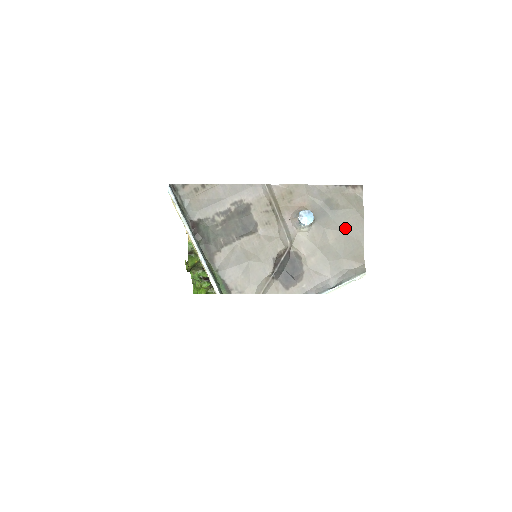
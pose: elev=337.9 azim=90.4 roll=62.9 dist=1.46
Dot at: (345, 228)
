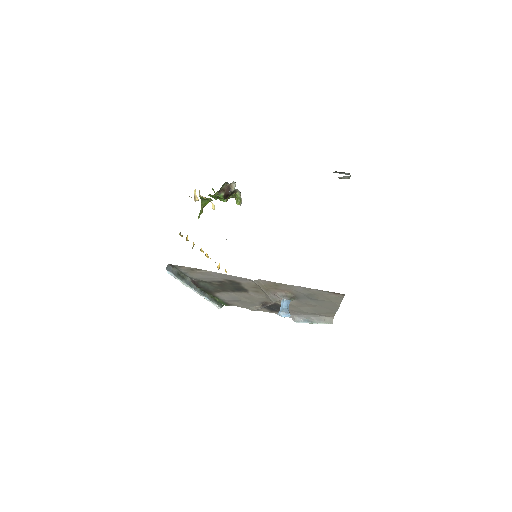
Dot at: (322, 306)
